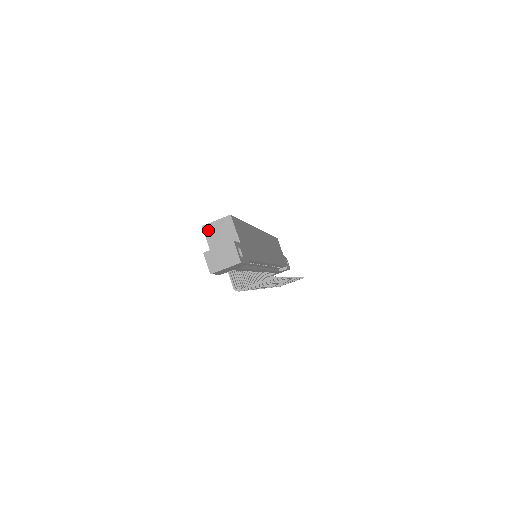
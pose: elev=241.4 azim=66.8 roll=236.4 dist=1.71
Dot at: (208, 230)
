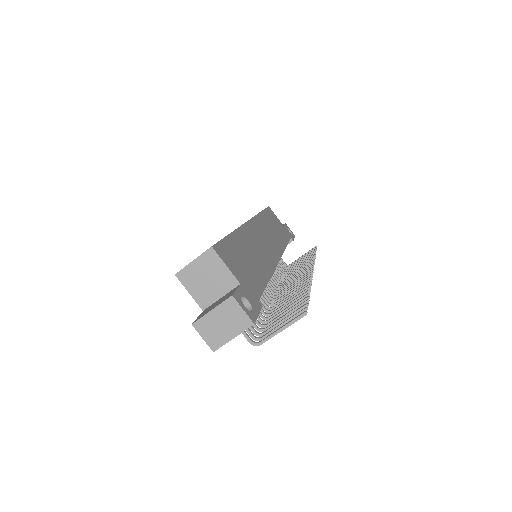
Dot at: (186, 278)
